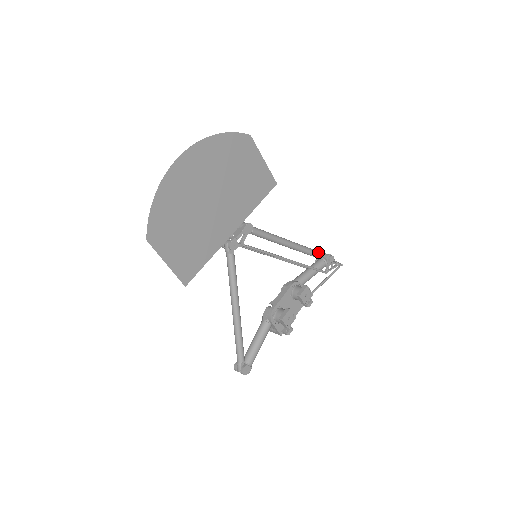
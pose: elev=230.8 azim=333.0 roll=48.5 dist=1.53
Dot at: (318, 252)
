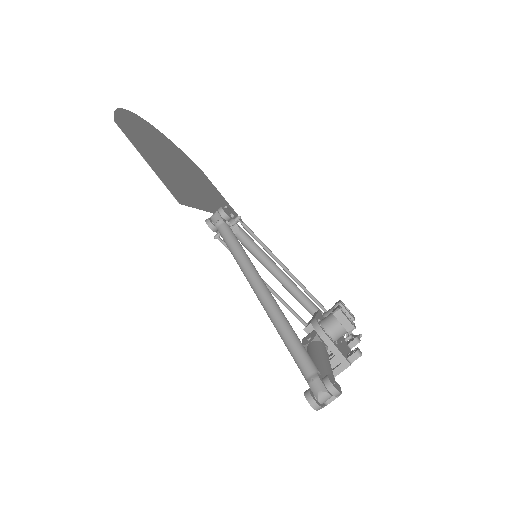
Dot at: occluded
